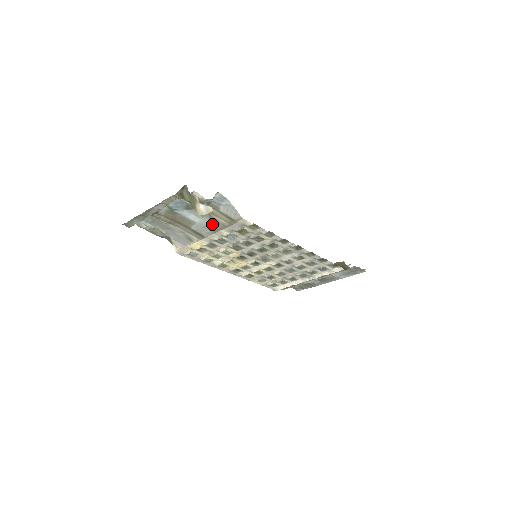
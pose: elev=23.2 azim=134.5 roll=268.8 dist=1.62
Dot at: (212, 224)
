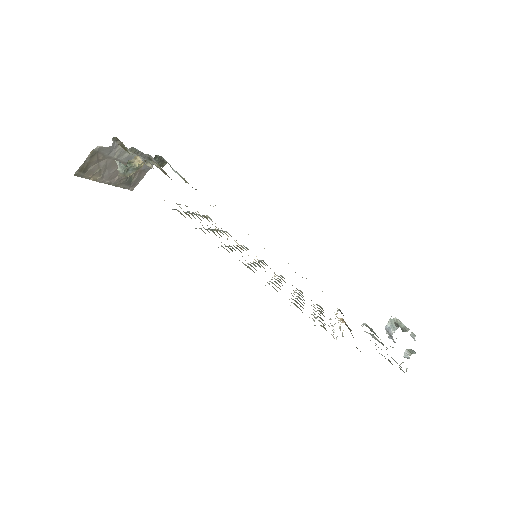
Dot at: occluded
